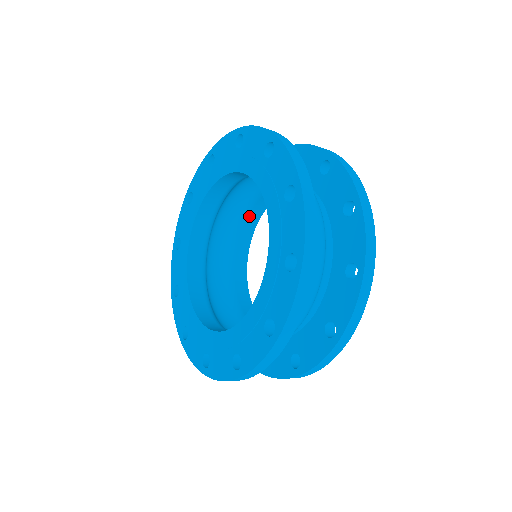
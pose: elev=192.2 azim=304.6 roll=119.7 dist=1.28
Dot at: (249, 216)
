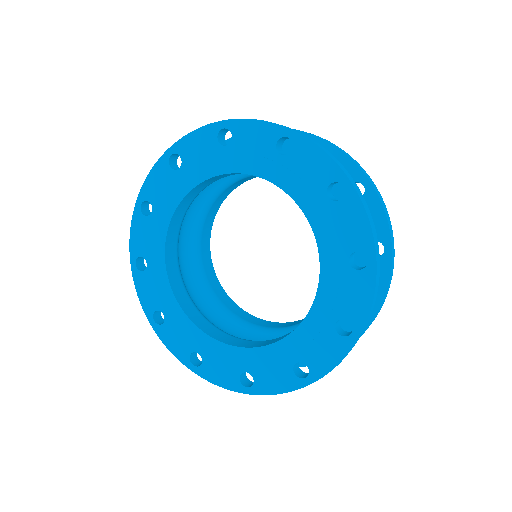
Dot at: (232, 185)
